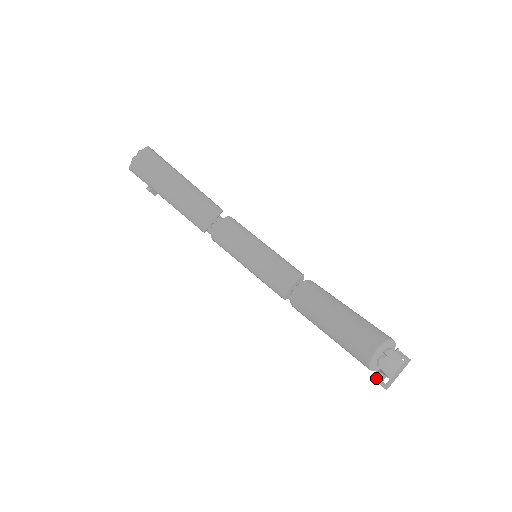
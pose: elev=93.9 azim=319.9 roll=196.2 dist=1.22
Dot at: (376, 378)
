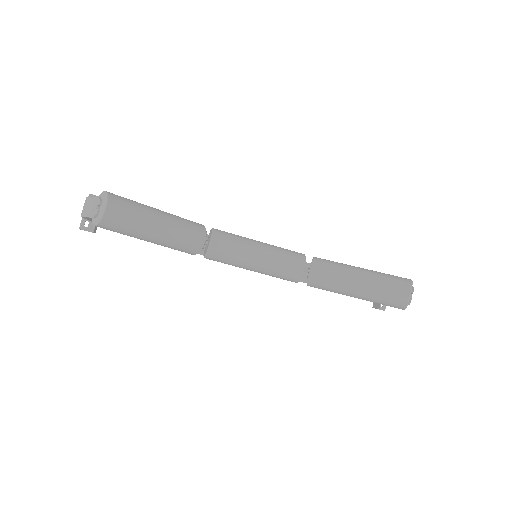
Dot at: (375, 306)
